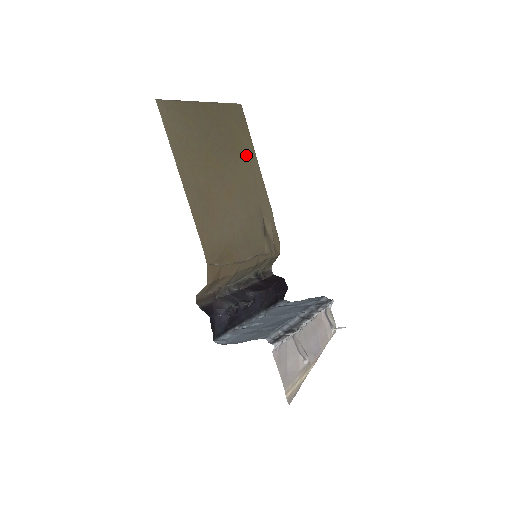
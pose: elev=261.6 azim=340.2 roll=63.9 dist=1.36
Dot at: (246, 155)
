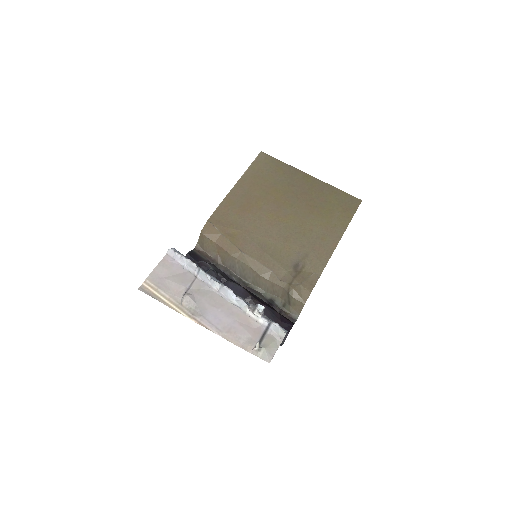
Dot at: (329, 221)
